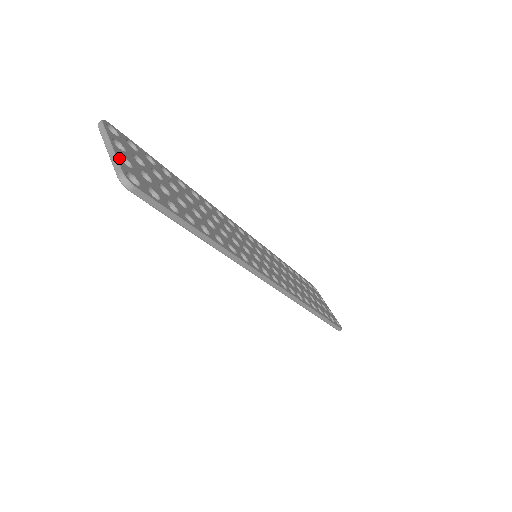
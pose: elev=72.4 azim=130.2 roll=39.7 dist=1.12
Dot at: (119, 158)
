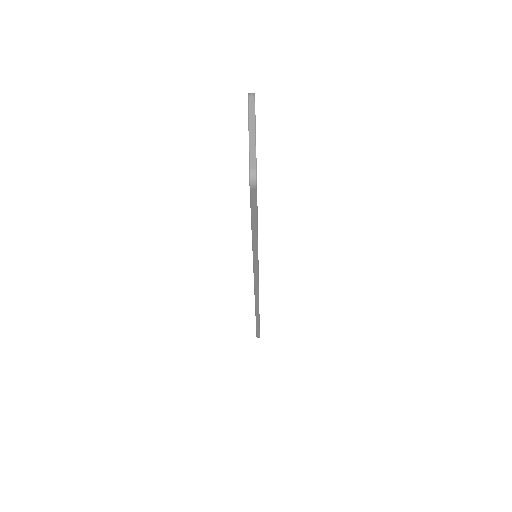
Dot at: occluded
